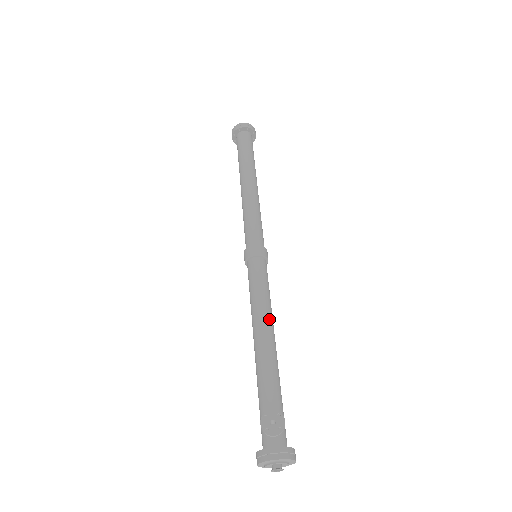
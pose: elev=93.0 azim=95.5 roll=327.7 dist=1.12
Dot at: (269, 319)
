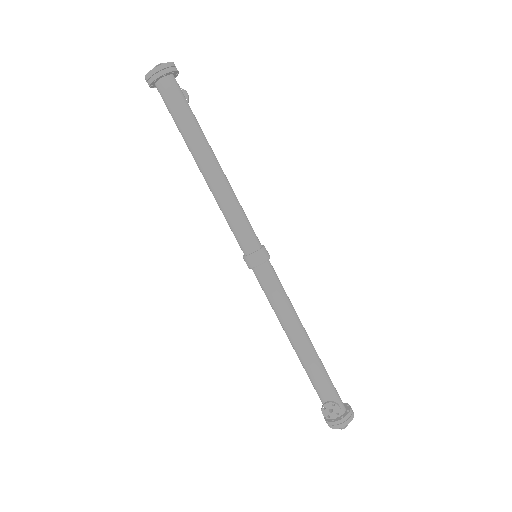
Dot at: (295, 323)
